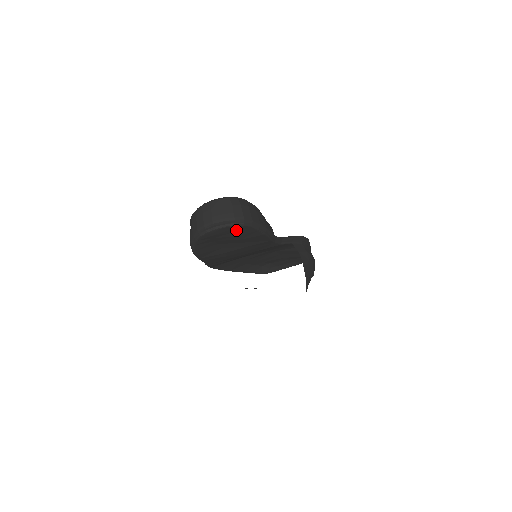
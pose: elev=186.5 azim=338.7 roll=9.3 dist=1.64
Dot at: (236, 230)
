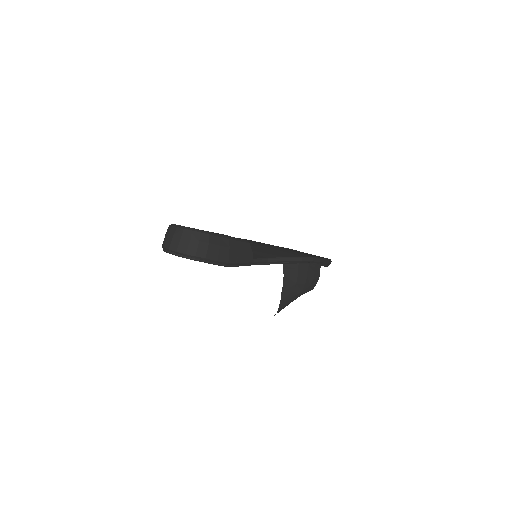
Dot at: occluded
